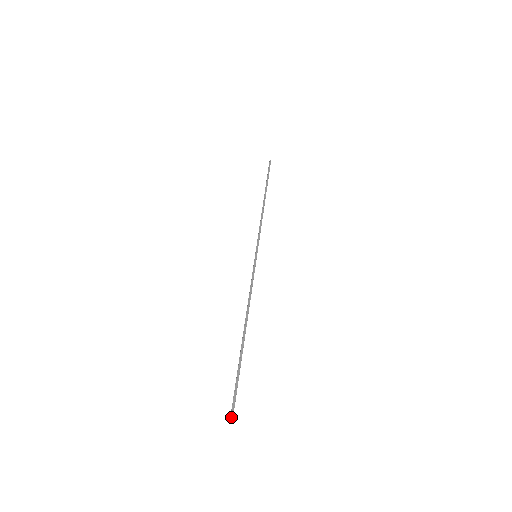
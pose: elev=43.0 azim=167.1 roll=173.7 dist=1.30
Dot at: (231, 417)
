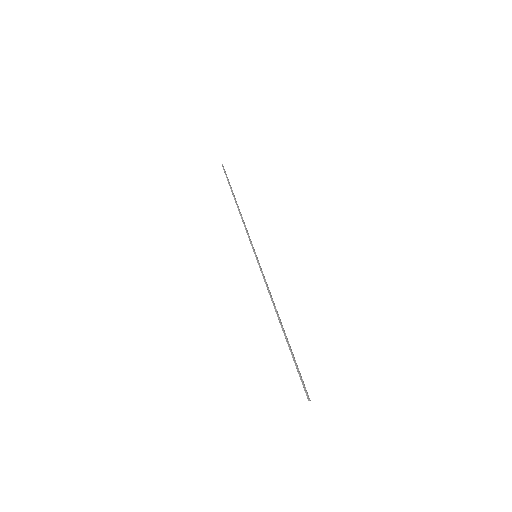
Dot at: occluded
